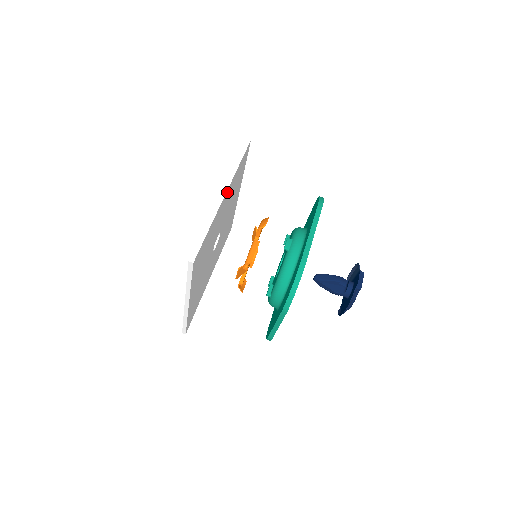
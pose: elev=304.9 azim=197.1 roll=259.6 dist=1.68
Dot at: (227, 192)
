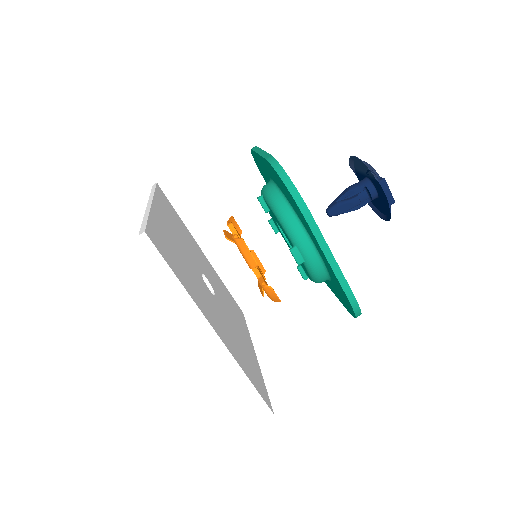
Dot at: (208, 319)
